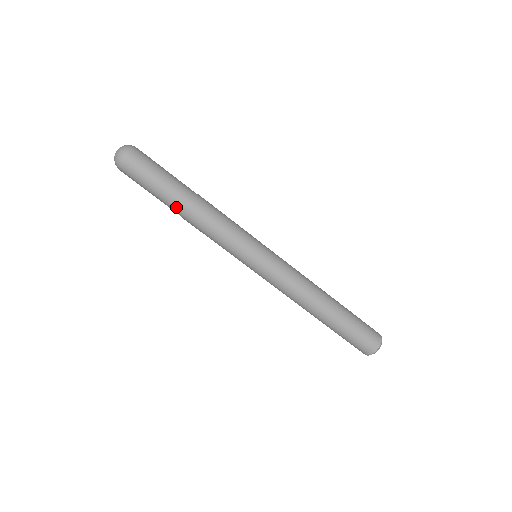
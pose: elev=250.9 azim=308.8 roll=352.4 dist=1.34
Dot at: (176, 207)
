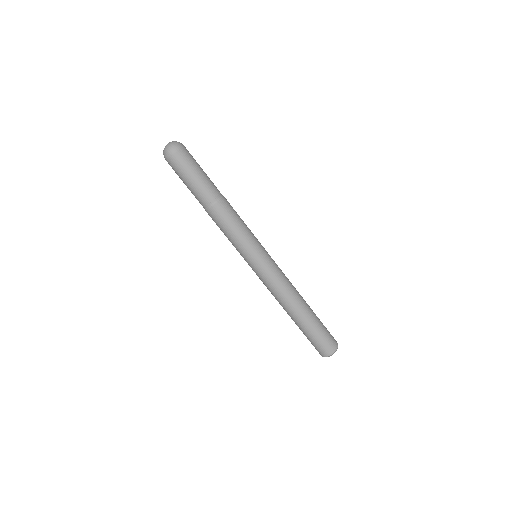
Dot at: (207, 199)
